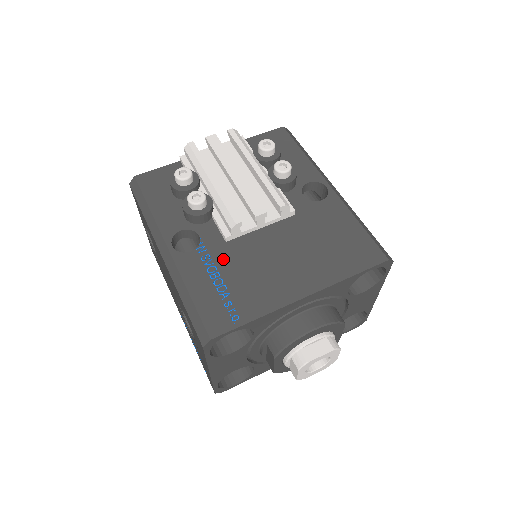
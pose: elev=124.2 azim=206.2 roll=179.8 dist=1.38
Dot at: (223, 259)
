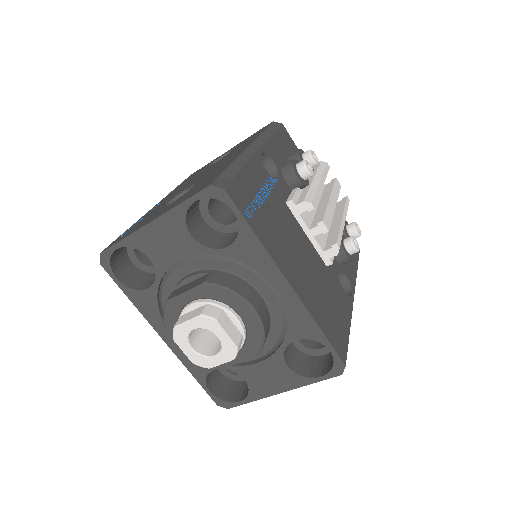
Dot at: (276, 200)
